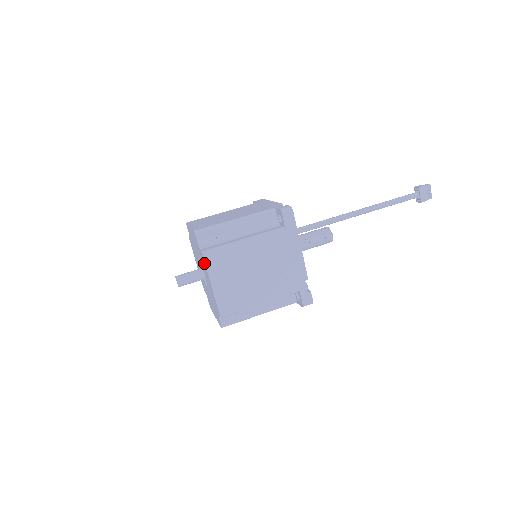
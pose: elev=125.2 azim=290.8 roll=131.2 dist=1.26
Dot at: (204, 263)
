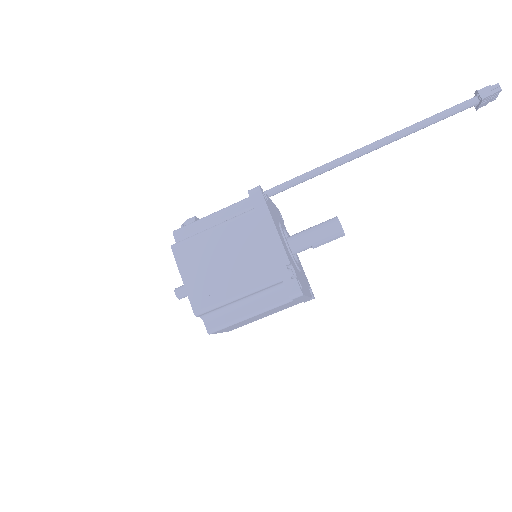
Dot at: occluded
